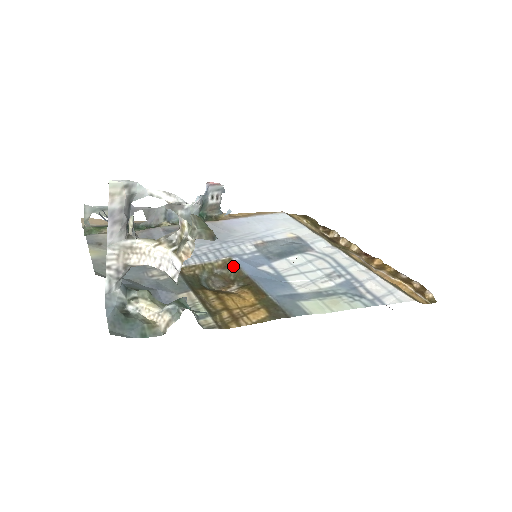
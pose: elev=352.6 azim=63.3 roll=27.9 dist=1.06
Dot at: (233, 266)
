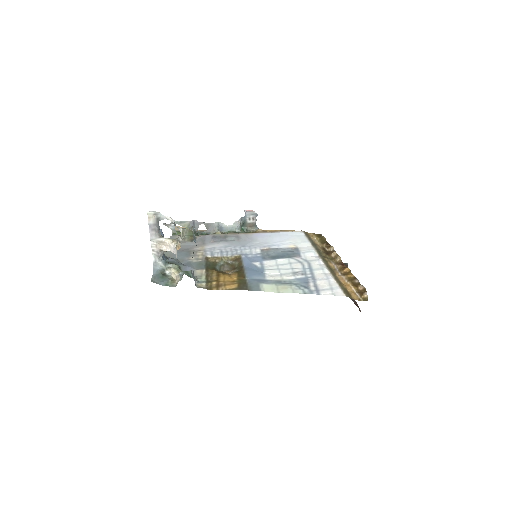
Dot at: (239, 260)
